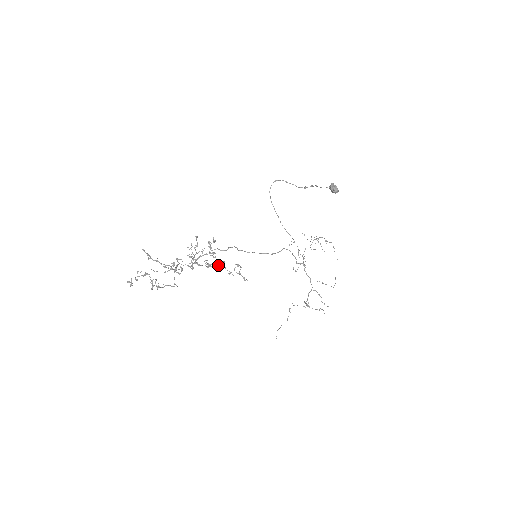
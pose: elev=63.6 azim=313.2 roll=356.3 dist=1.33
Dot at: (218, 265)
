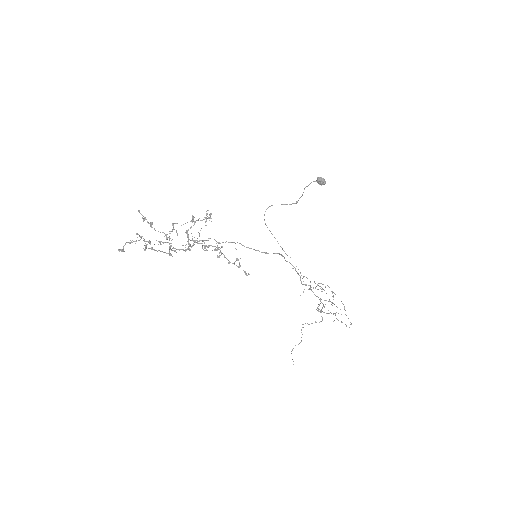
Dot at: (216, 249)
